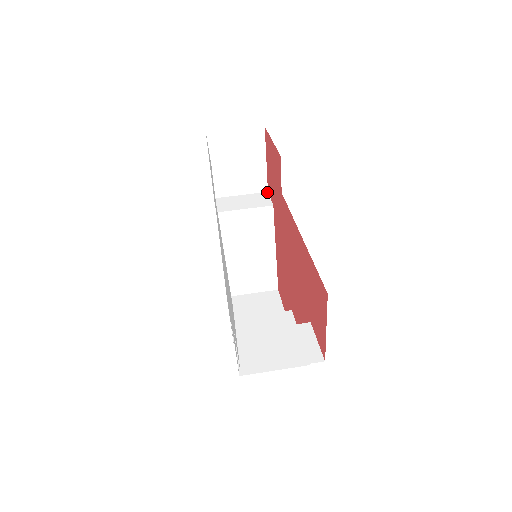
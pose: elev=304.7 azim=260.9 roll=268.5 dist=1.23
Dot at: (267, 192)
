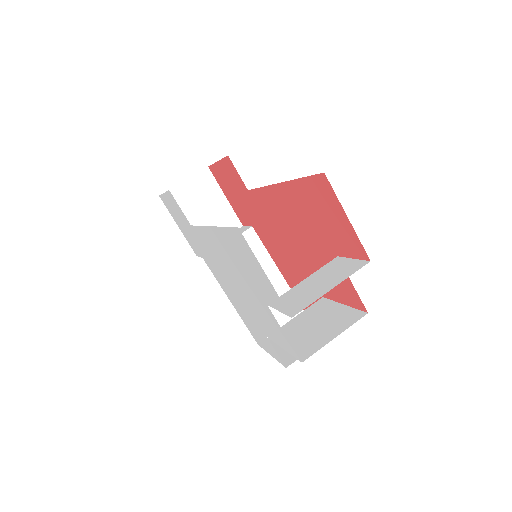
Dot at: (242, 226)
